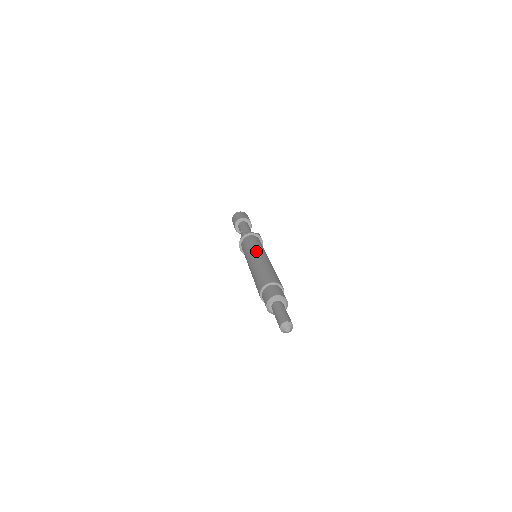
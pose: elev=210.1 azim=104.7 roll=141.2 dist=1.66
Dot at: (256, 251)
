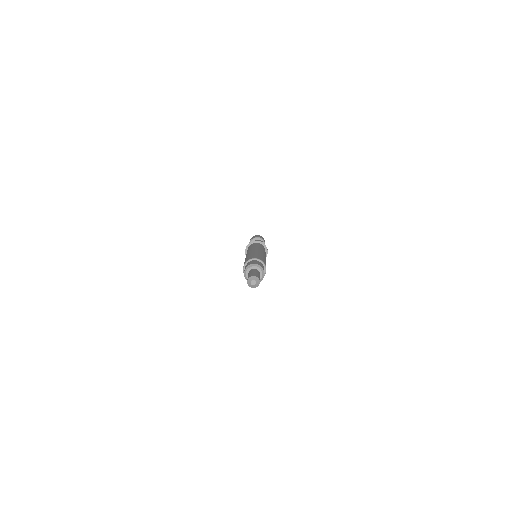
Dot at: (249, 250)
